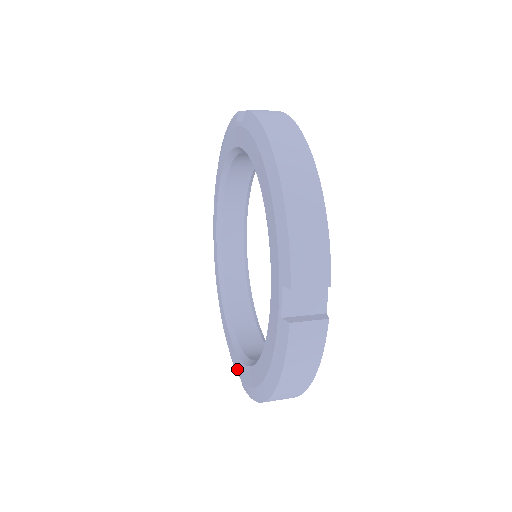
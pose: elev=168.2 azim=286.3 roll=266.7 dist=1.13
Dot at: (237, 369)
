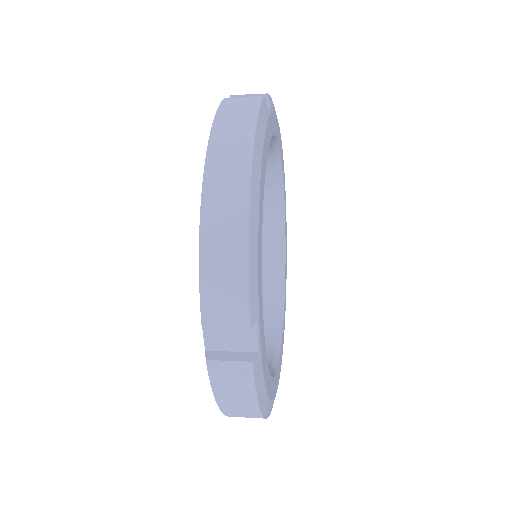
Dot at: occluded
